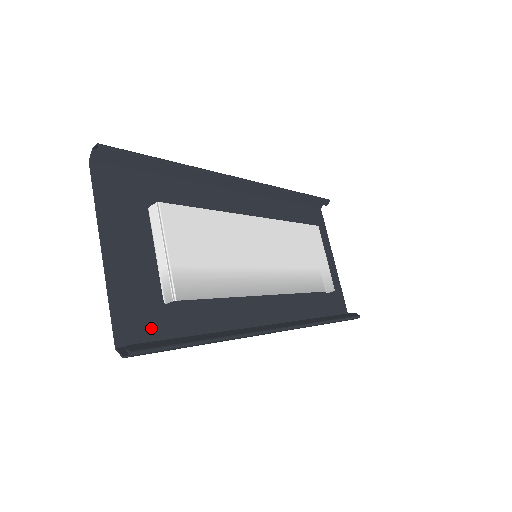
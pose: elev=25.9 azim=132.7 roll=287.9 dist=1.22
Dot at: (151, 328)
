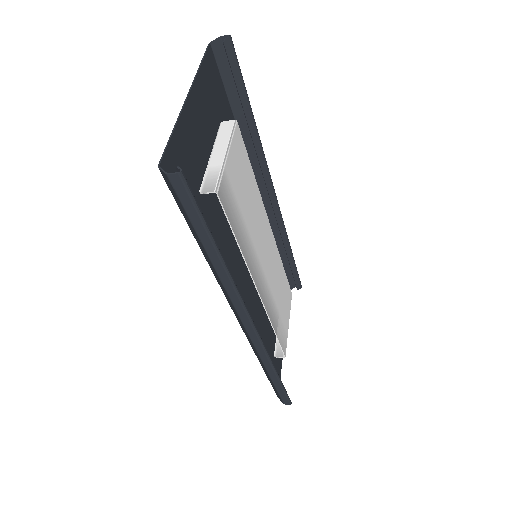
Dot at: occluded
